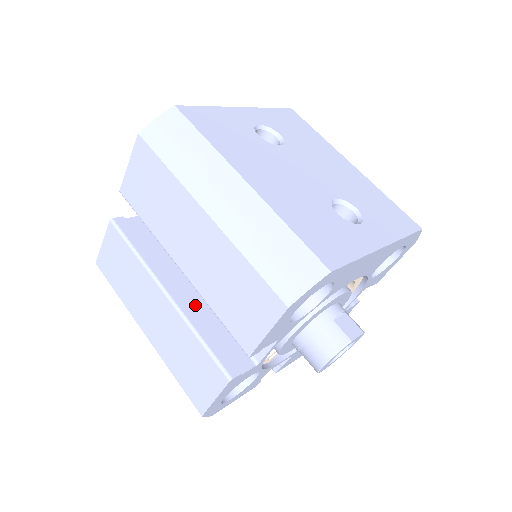
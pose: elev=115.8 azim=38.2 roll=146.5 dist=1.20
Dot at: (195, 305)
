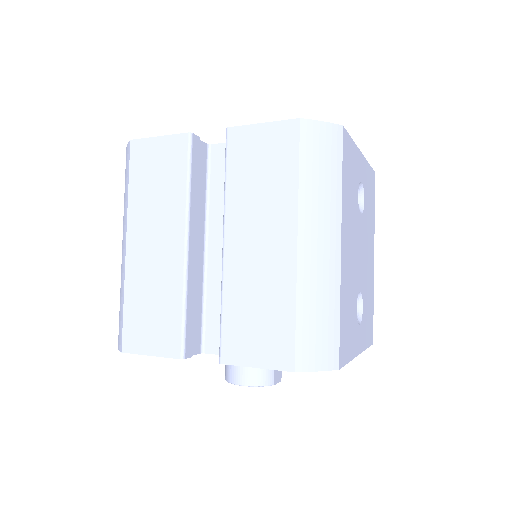
Dot at: (196, 269)
